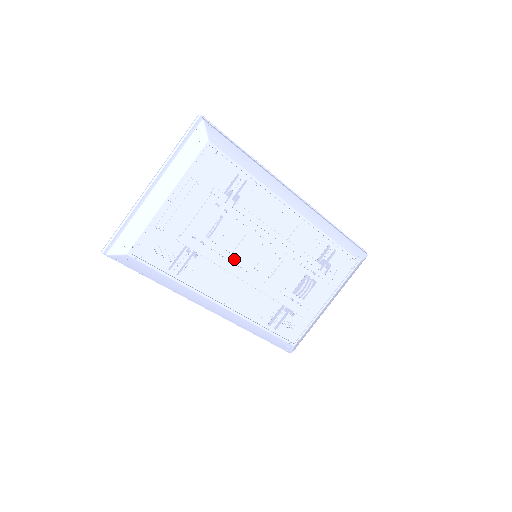
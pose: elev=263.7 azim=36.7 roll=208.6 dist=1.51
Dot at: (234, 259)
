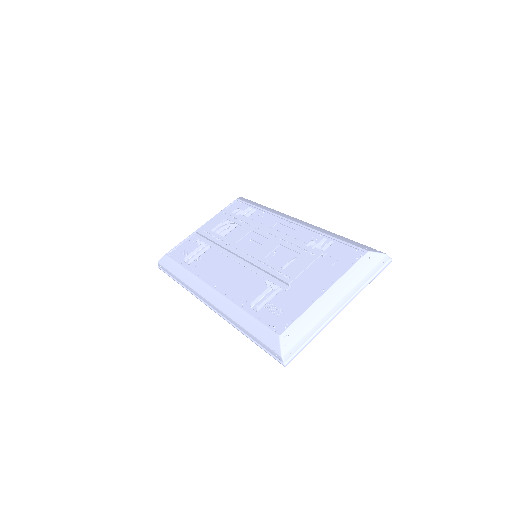
Dot at: (227, 241)
